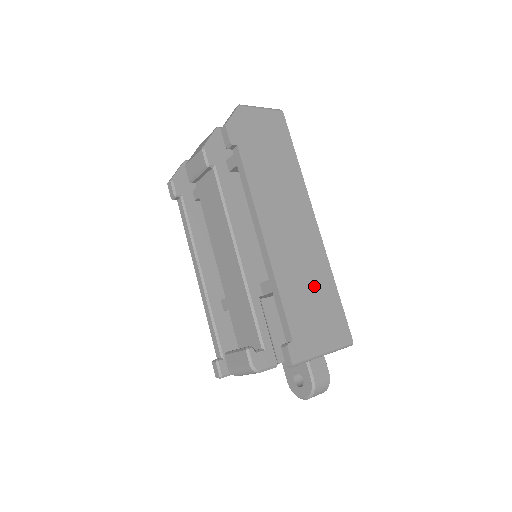
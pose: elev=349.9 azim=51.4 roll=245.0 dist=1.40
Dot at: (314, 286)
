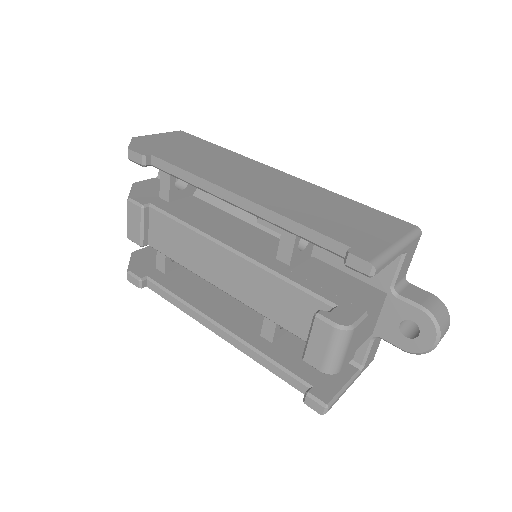
Dot at: (327, 206)
